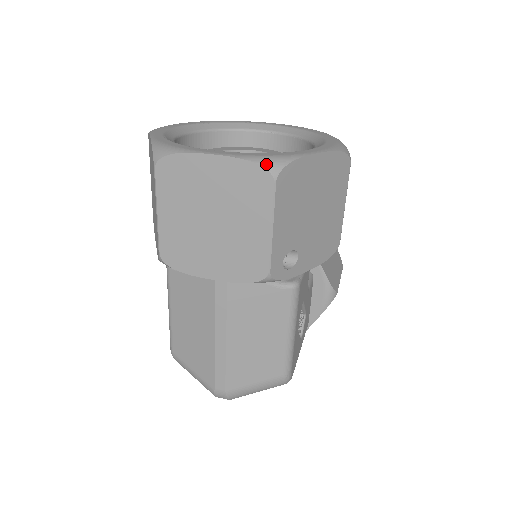
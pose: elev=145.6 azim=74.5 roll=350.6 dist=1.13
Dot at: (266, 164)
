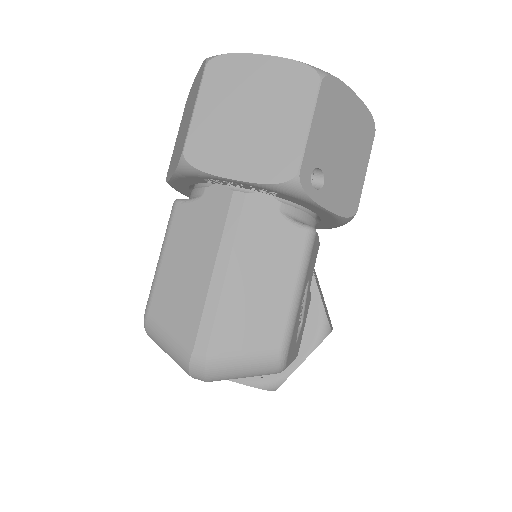
Dot at: (314, 67)
